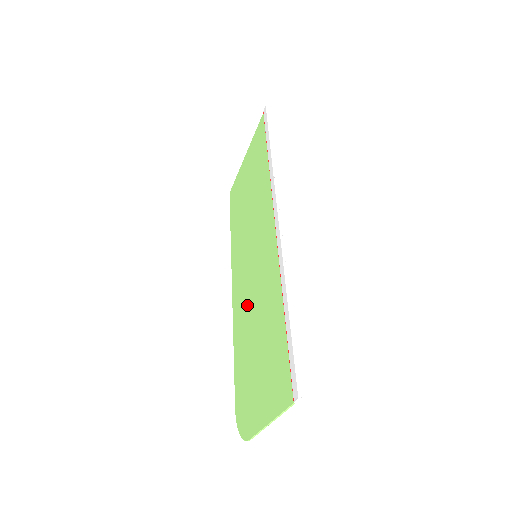
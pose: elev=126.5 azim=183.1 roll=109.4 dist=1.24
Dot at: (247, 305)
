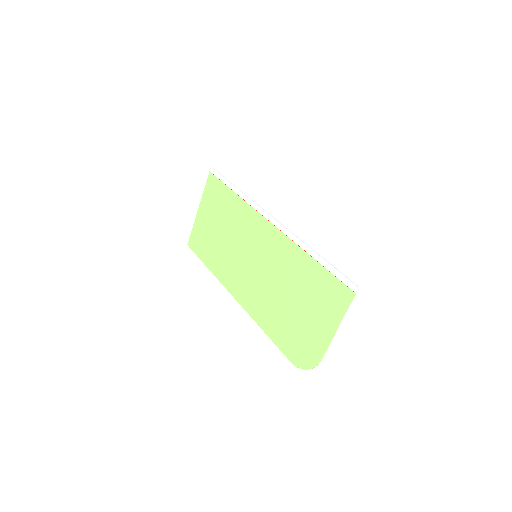
Dot at: (264, 290)
